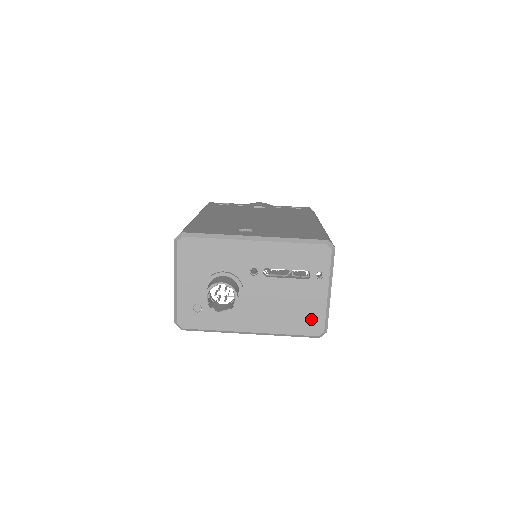
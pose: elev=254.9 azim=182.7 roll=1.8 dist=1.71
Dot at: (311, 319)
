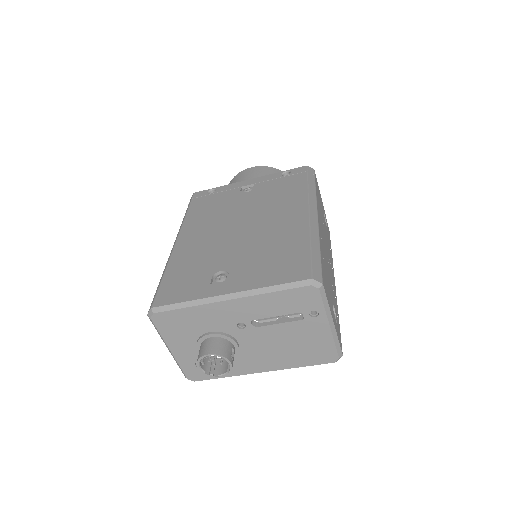
Dot at: (320, 351)
